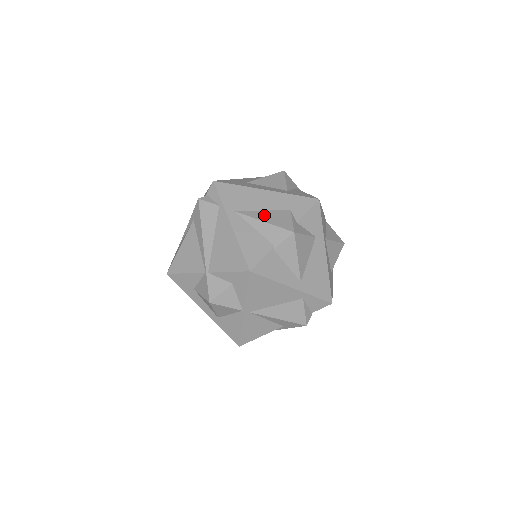
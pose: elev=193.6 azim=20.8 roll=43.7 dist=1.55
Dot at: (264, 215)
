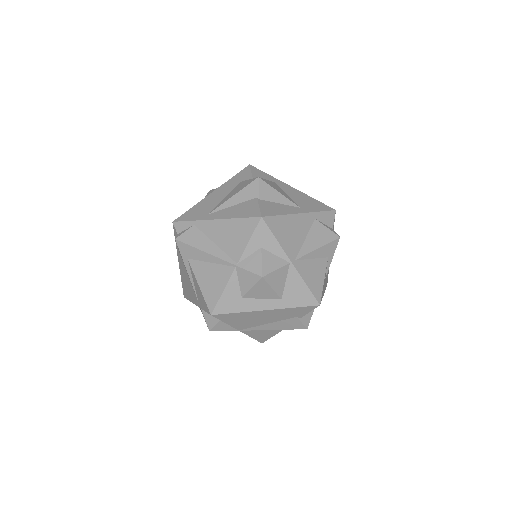
Dot at: (229, 196)
